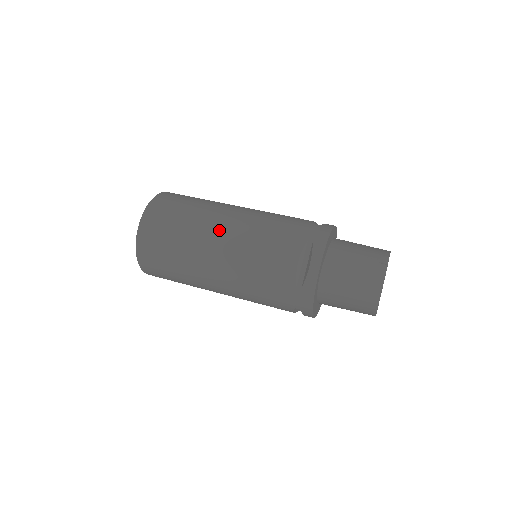
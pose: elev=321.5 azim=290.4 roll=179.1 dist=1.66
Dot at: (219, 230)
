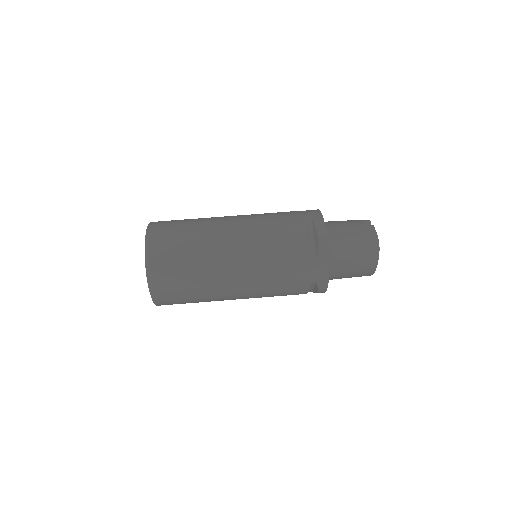
Dot at: (227, 233)
